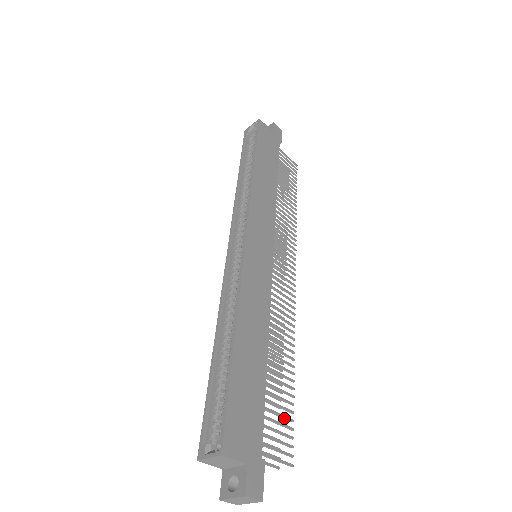
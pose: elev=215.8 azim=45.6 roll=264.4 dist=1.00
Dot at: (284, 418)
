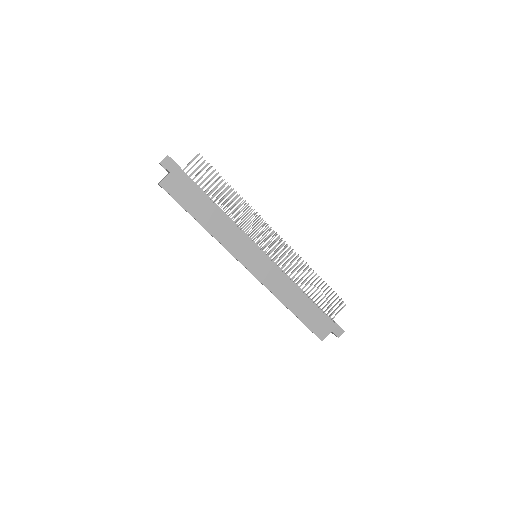
Dot at: occluded
